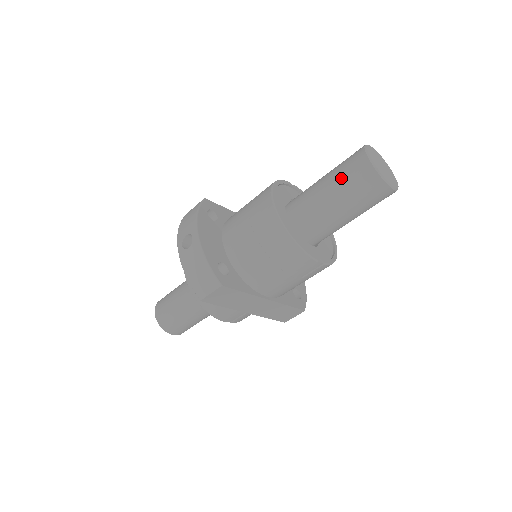
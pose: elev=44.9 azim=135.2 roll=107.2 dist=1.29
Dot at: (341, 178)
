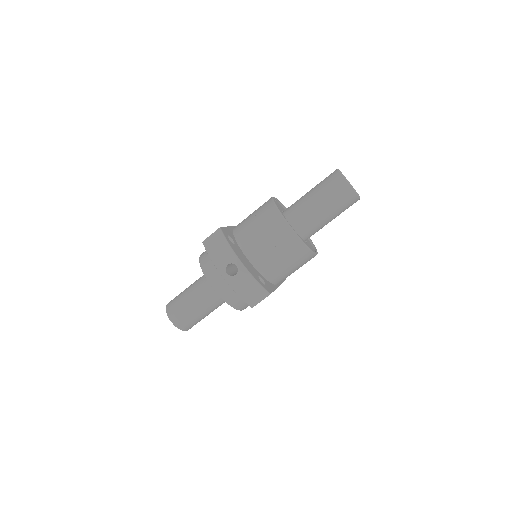
Dot at: (331, 199)
